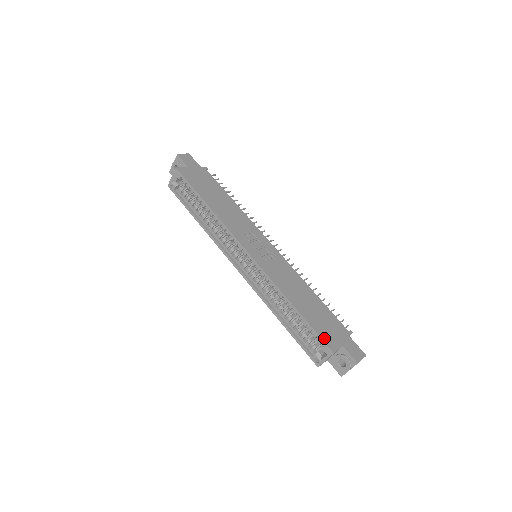
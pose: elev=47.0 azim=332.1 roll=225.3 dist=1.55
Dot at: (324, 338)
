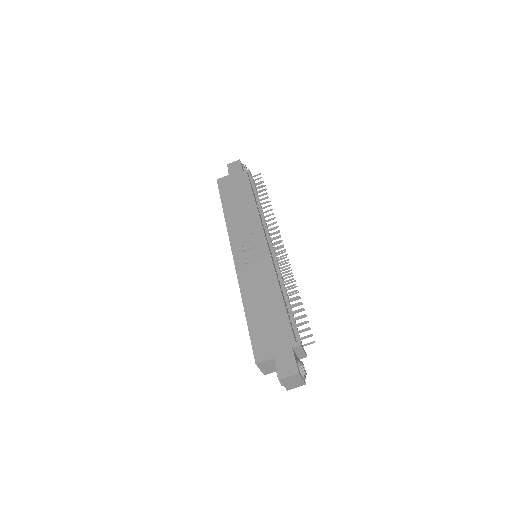
Dot at: (255, 347)
